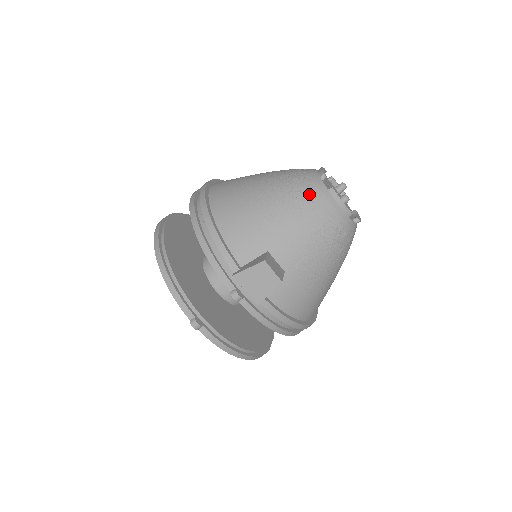
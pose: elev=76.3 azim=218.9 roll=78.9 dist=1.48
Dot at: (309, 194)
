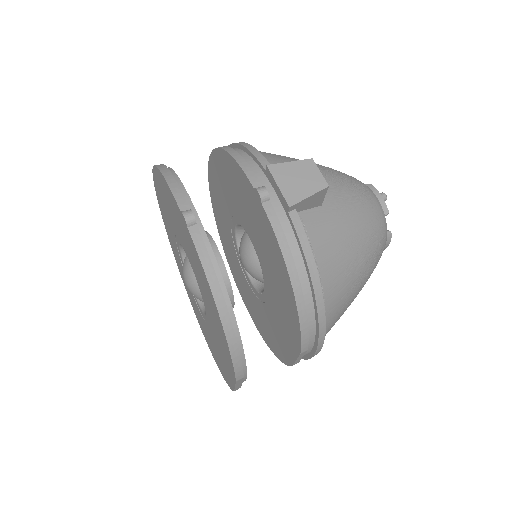
Dot at: (348, 175)
